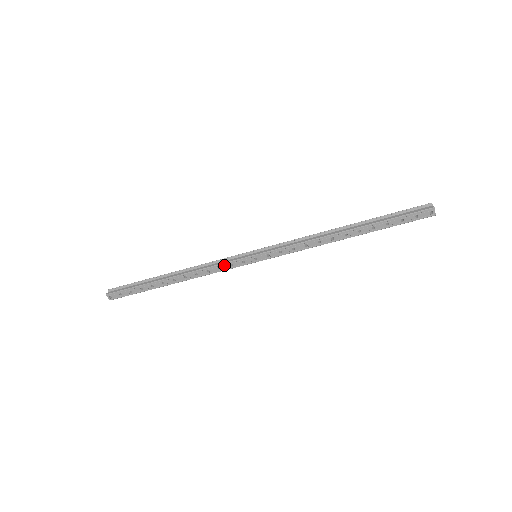
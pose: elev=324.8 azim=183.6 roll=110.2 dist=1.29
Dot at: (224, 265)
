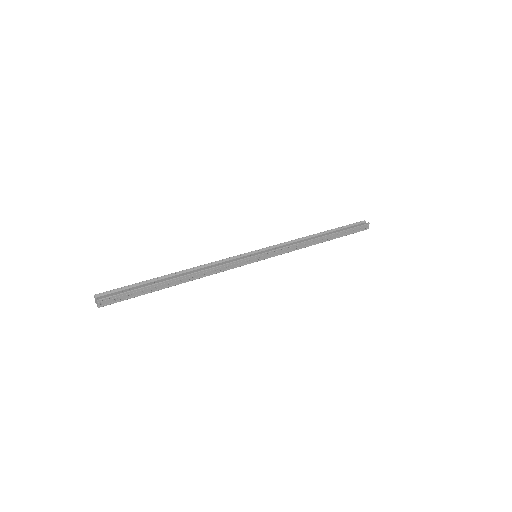
Dot at: (232, 264)
